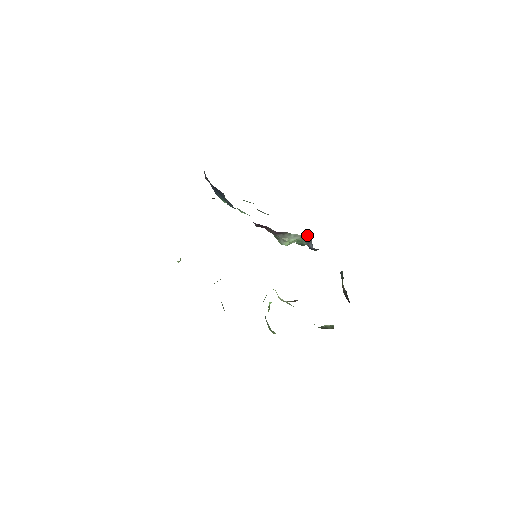
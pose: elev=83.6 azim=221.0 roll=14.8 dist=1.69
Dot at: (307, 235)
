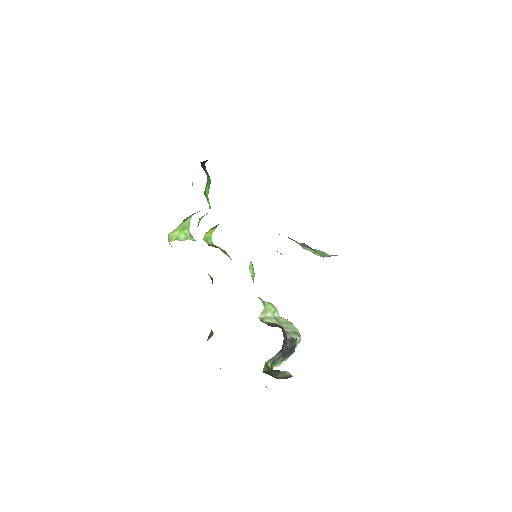
Dot at: occluded
